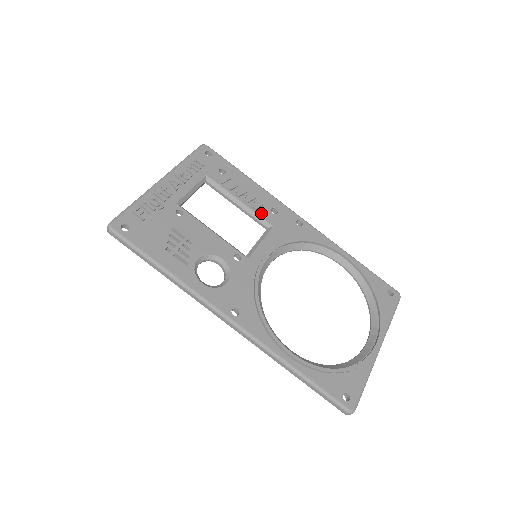
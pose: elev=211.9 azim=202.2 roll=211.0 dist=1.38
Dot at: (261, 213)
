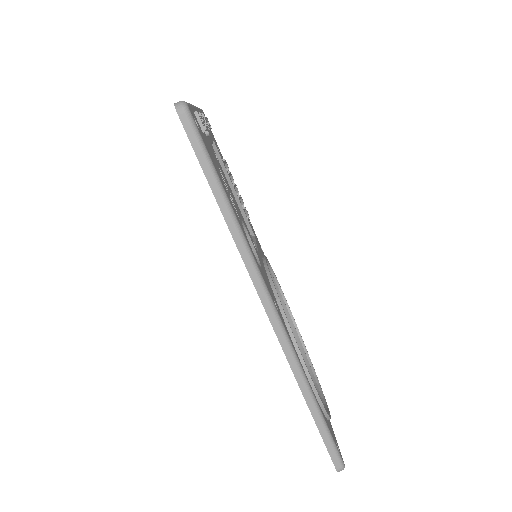
Dot at: (248, 215)
